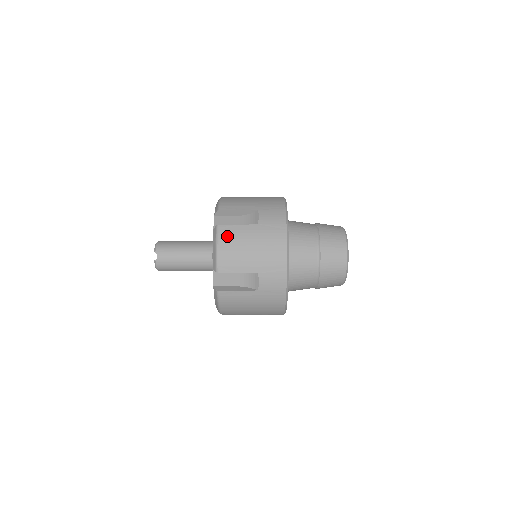
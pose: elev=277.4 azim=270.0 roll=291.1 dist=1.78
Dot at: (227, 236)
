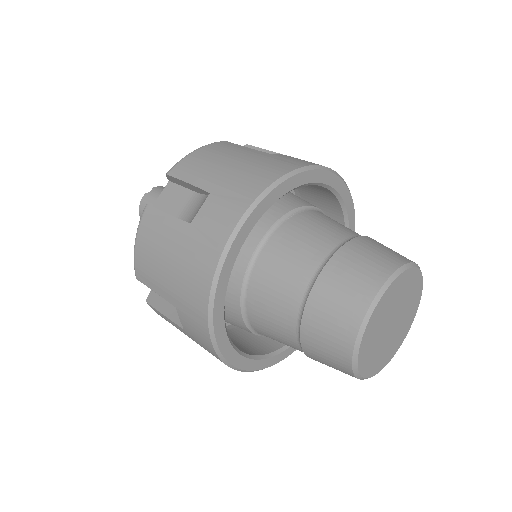
Dot at: (220, 146)
